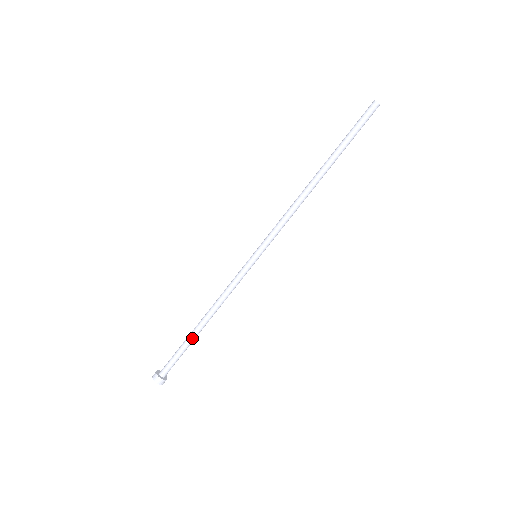
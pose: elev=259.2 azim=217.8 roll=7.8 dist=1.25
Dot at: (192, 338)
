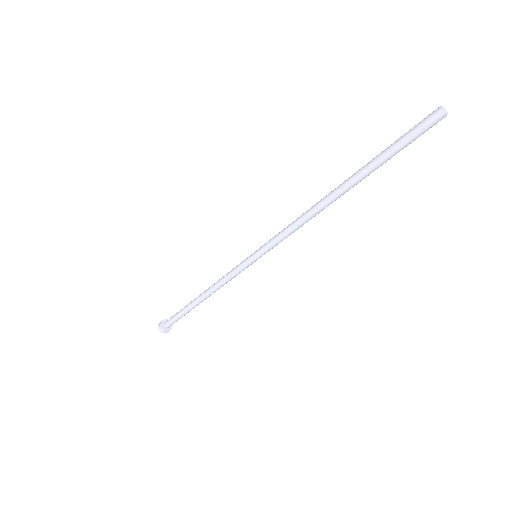
Dot at: occluded
